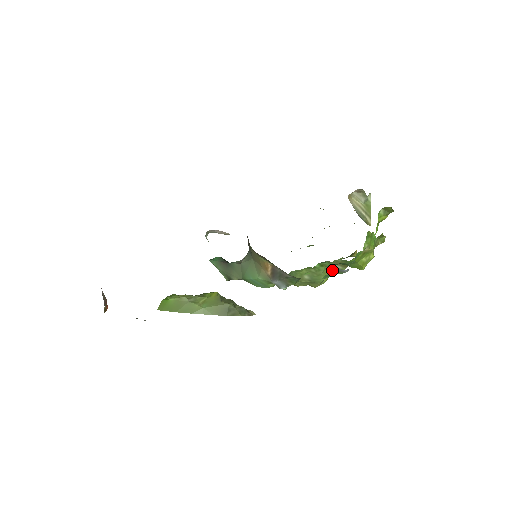
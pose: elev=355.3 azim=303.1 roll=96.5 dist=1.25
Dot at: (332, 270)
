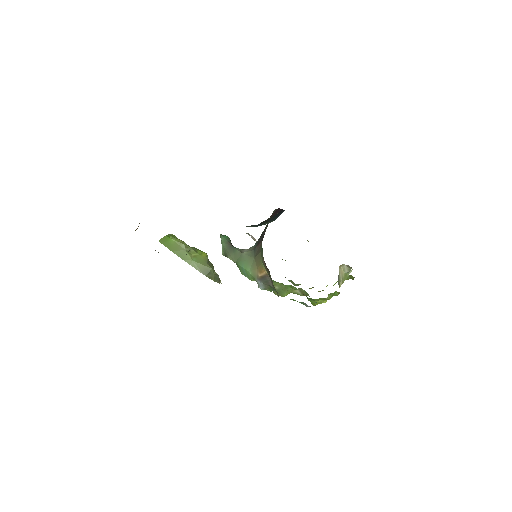
Dot at: (294, 292)
